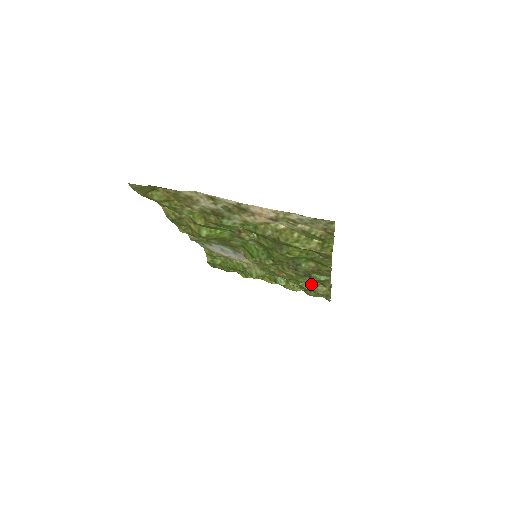
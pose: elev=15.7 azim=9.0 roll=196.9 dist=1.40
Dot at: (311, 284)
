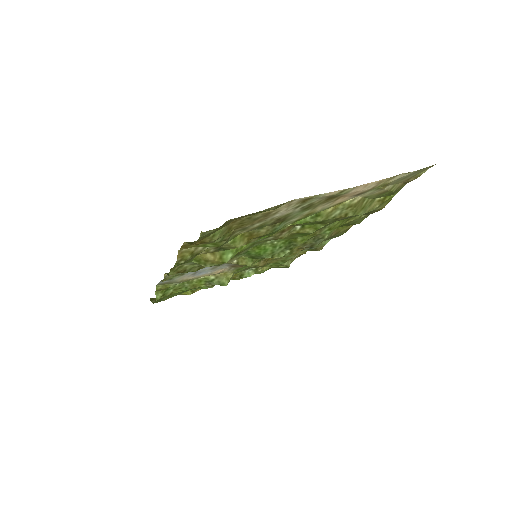
Dot at: occluded
